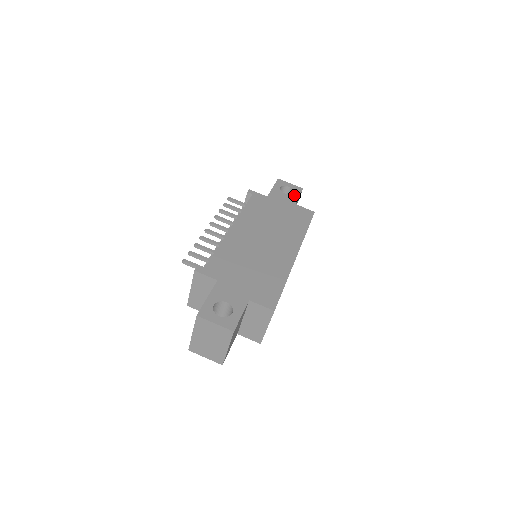
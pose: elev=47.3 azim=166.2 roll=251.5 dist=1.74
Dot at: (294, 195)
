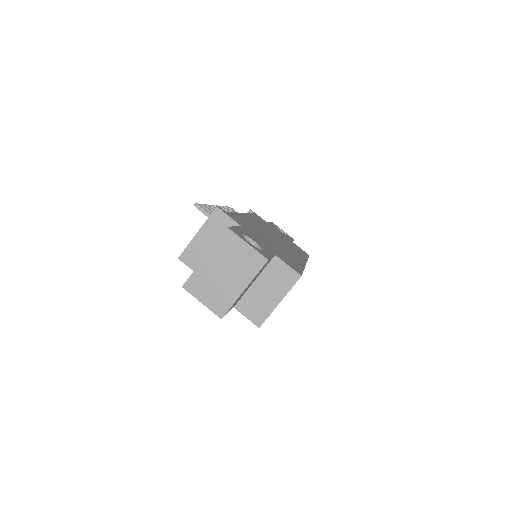
Dot at: (289, 237)
